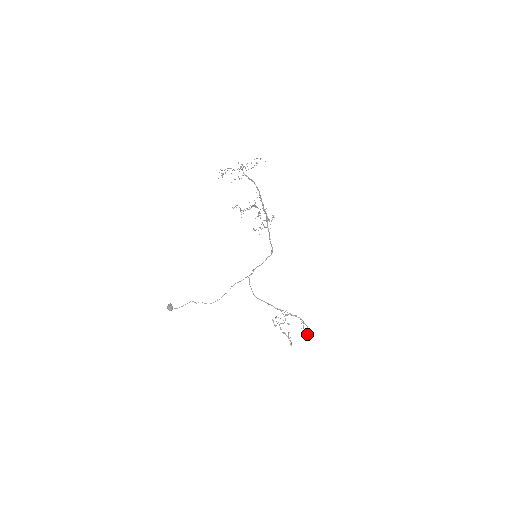
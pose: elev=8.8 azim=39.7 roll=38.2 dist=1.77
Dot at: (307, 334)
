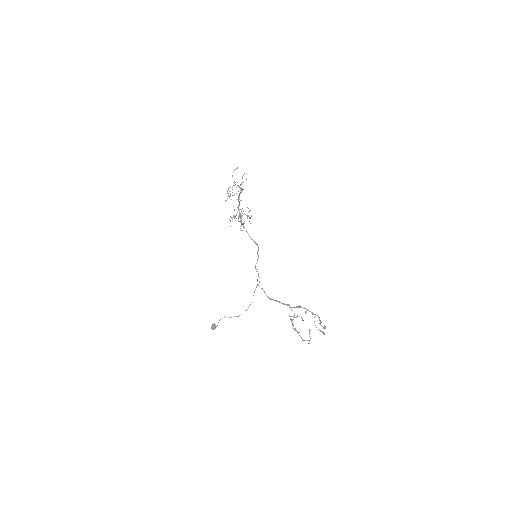
Dot at: (323, 327)
